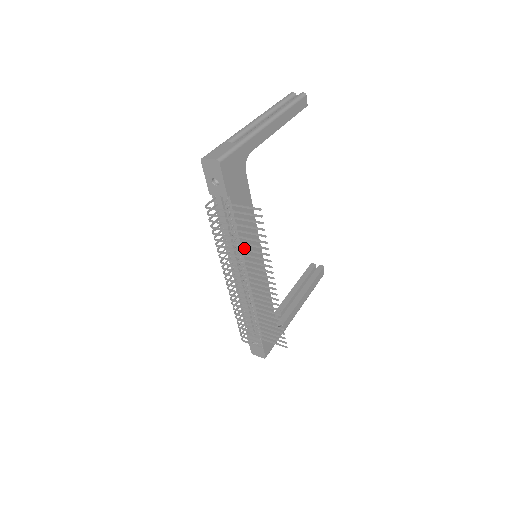
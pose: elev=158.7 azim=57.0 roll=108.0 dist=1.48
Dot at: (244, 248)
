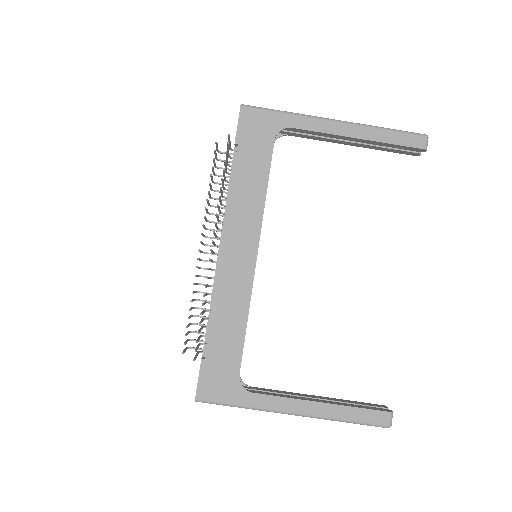
Dot at: occluded
